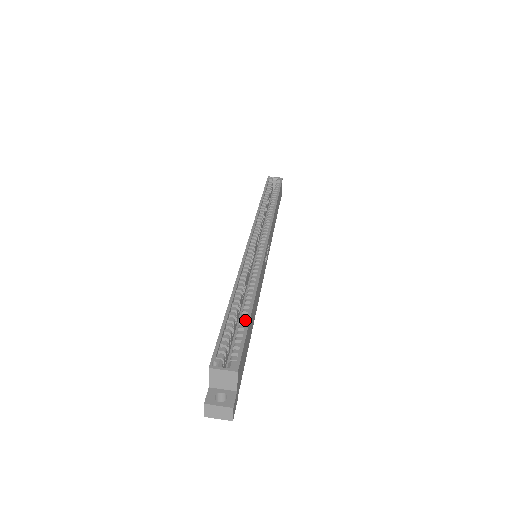
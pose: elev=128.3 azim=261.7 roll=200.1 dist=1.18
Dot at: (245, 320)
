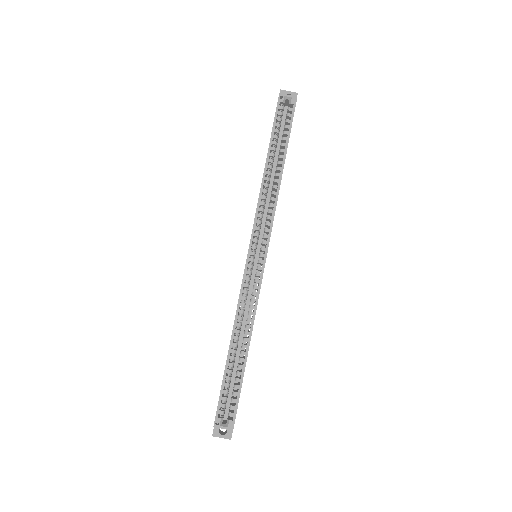
Dot at: (240, 373)
